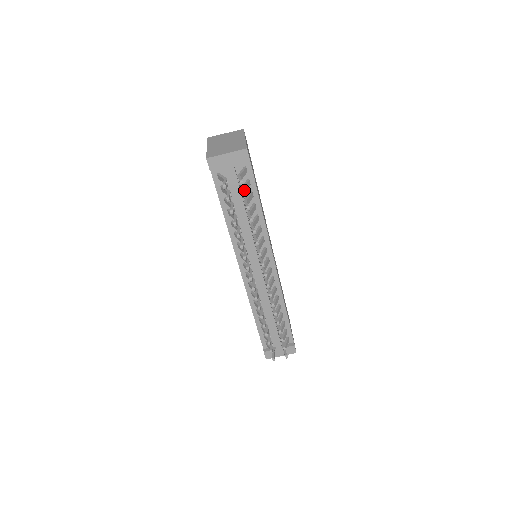
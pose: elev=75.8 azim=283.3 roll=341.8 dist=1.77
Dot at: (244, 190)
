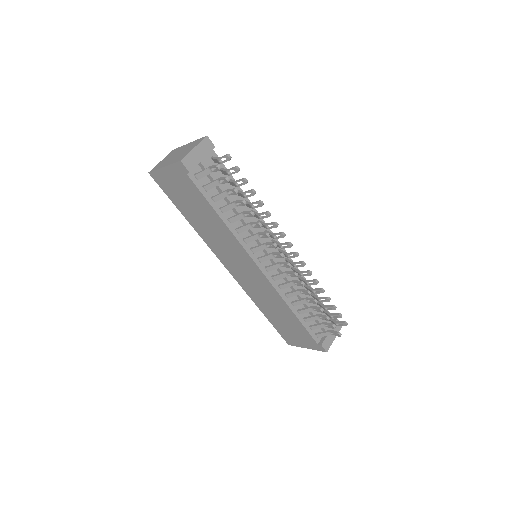
Dot at: (228, 172)
